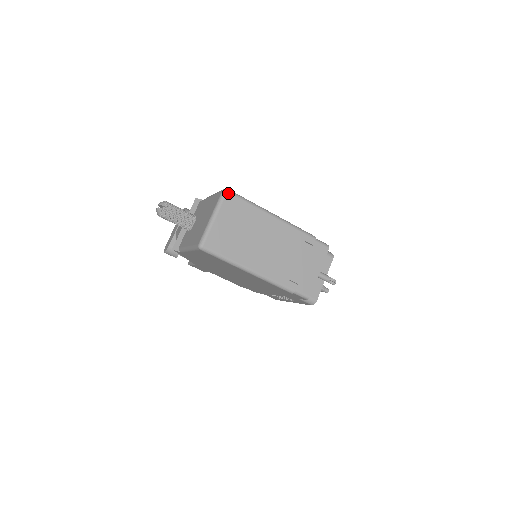
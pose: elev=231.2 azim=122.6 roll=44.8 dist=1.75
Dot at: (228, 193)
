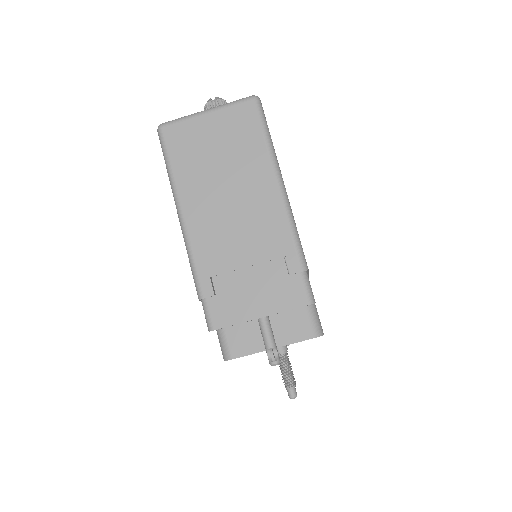
Dot at: (253, 101)
